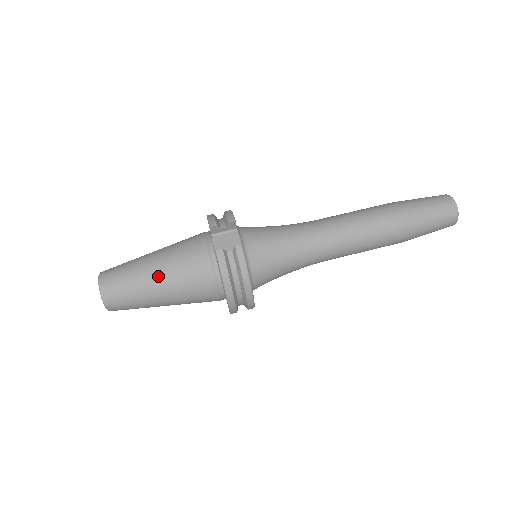
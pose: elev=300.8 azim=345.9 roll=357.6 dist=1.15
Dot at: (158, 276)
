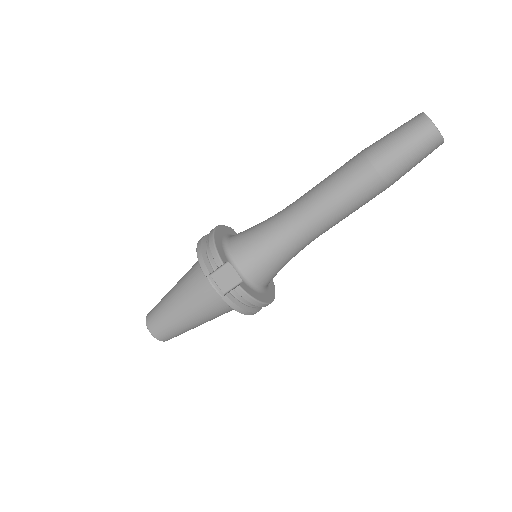
Dot at: (189, 318)
